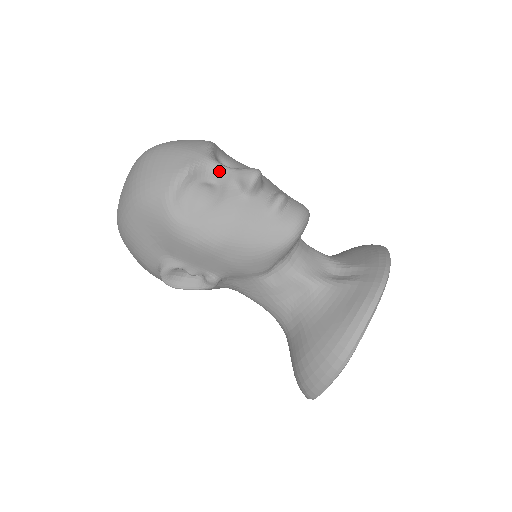
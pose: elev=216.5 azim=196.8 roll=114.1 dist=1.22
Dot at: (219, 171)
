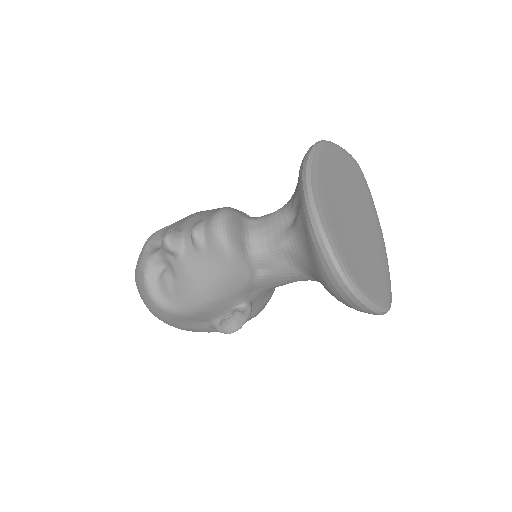
Dot at: (158, 258)
